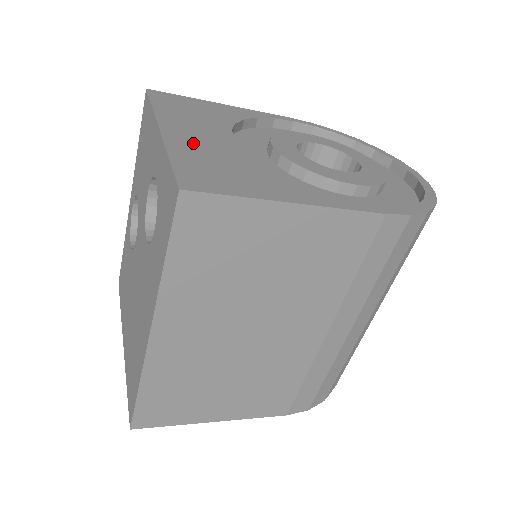
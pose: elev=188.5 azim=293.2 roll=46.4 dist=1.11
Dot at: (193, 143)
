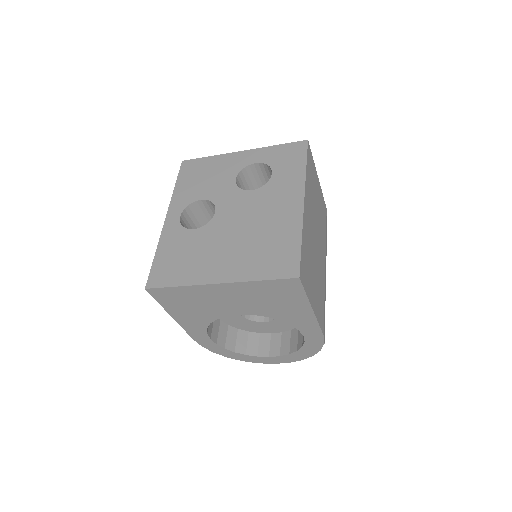
Dot at: occluded
